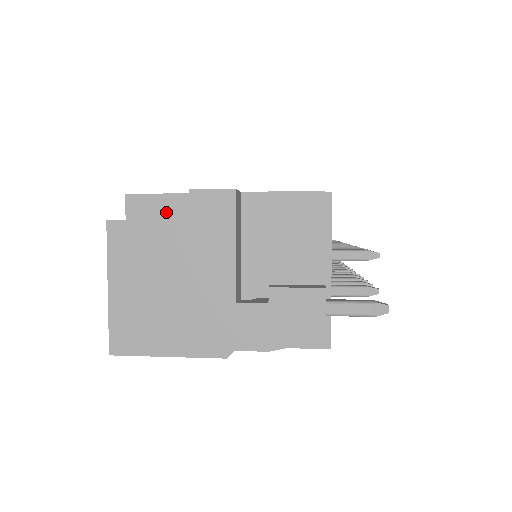
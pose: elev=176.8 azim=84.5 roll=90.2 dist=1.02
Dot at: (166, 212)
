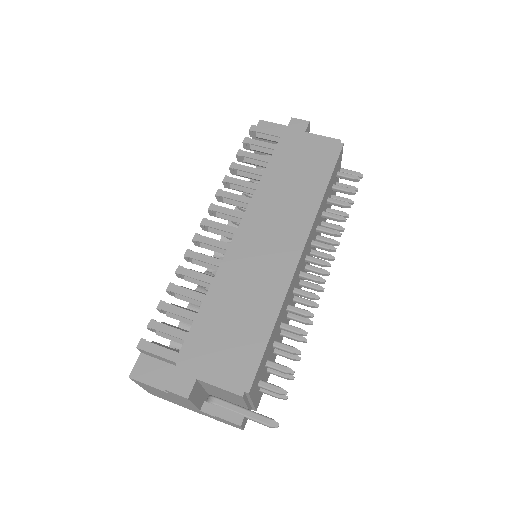
Dot at: (161, 359)
